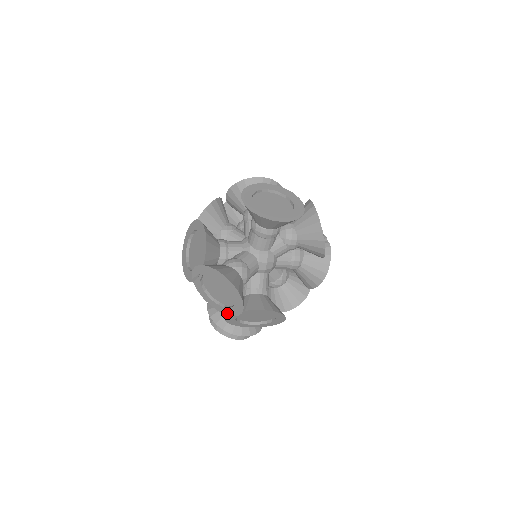
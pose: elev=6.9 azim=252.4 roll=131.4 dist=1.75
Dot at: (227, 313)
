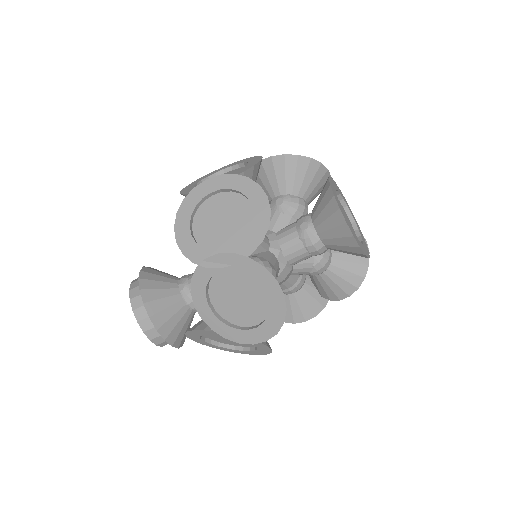
Dot at: (218, 330)
